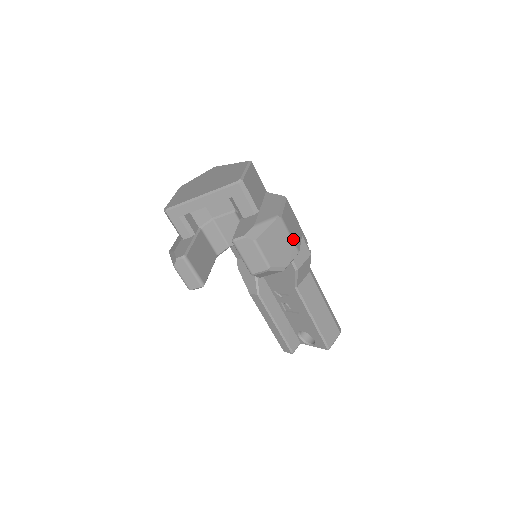
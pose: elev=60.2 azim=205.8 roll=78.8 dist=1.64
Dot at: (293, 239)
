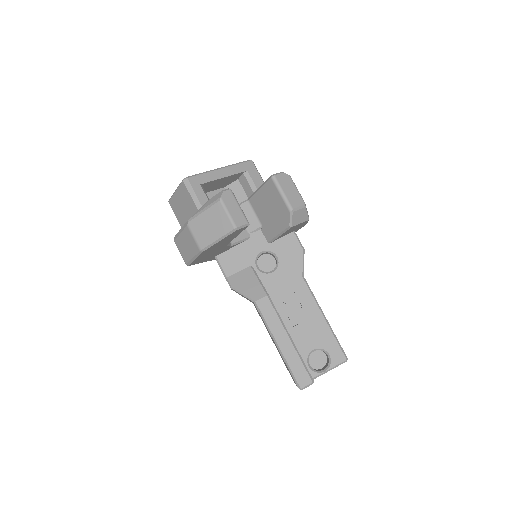
Dot at: occluded
